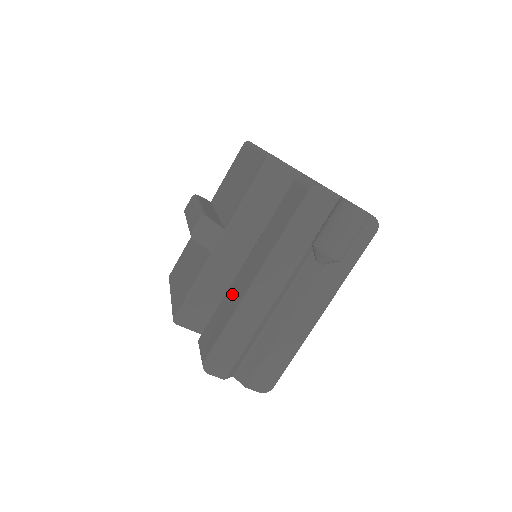
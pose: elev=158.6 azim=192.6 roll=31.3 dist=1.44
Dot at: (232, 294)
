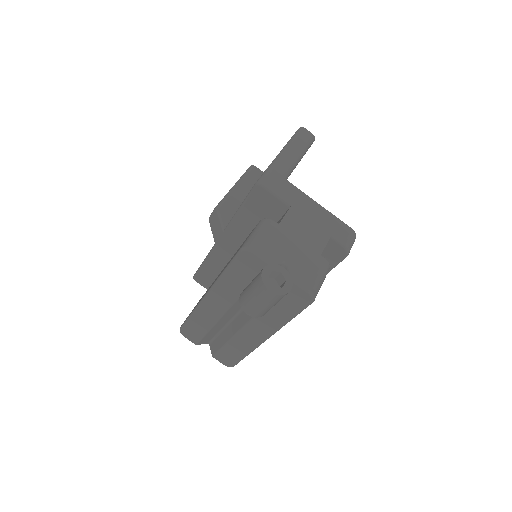
Dot at: occluded
